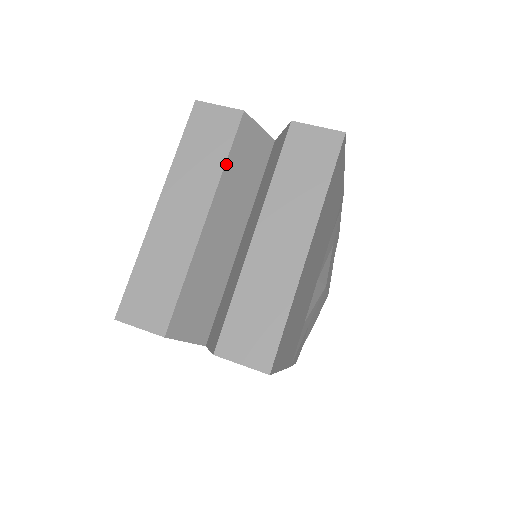
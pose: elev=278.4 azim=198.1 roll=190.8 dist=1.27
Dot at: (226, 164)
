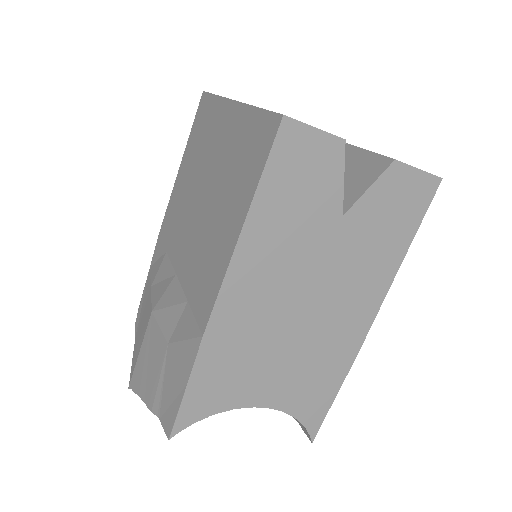
Dot at: occluded
